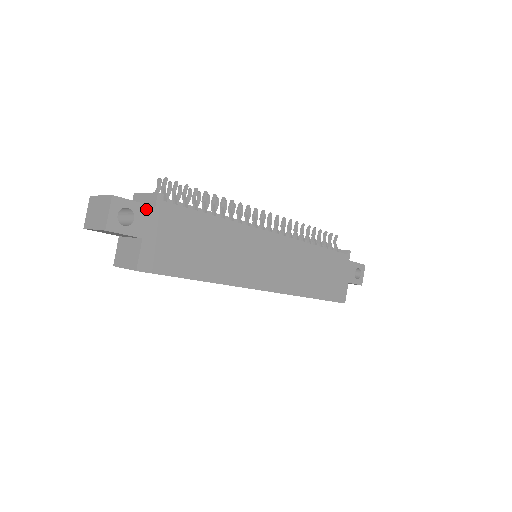
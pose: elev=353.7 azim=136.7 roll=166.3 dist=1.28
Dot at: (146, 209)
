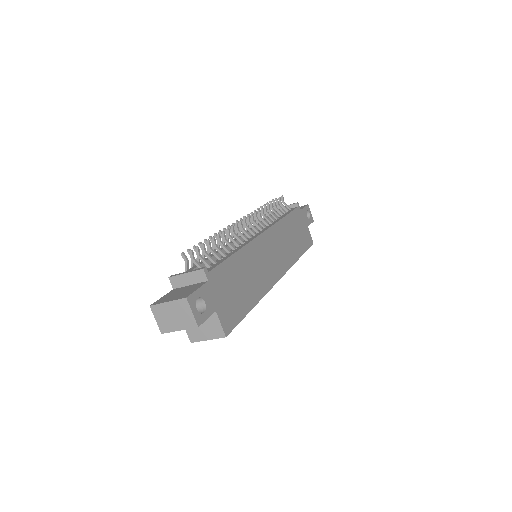
Dot at: (205, 288)
